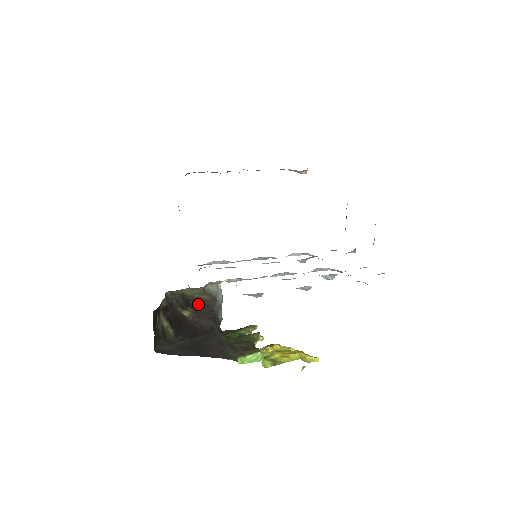
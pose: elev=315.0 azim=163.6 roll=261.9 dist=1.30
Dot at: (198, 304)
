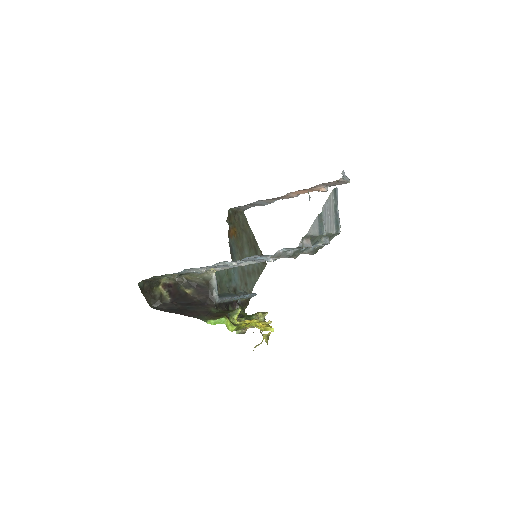
Dot at: (199, 286)
